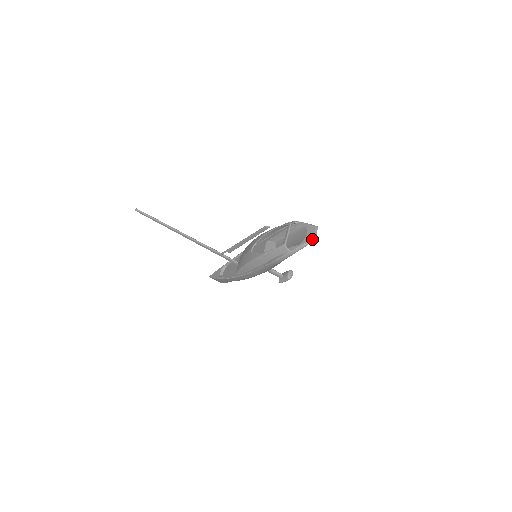
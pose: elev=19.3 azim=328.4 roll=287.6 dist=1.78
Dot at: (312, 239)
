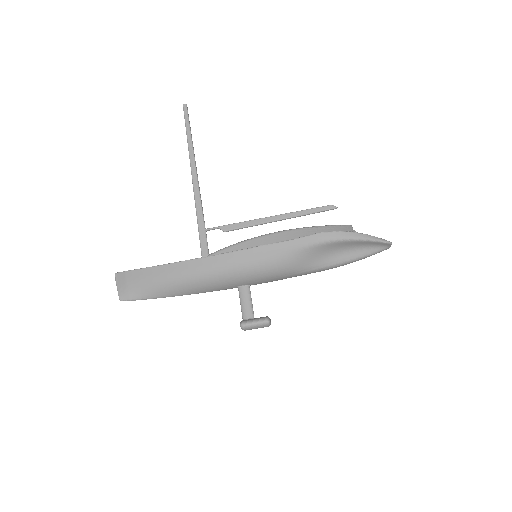
Dot at: (389, 241)
